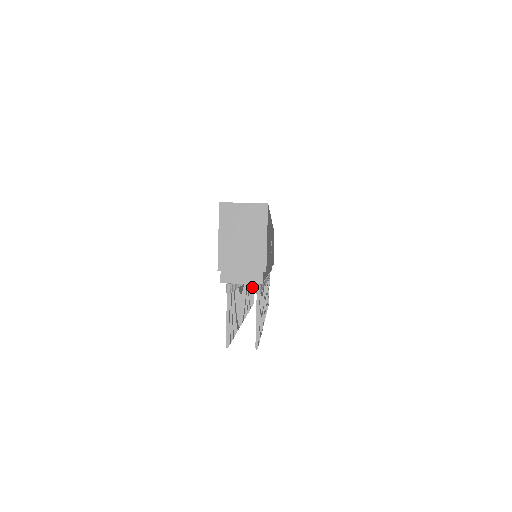
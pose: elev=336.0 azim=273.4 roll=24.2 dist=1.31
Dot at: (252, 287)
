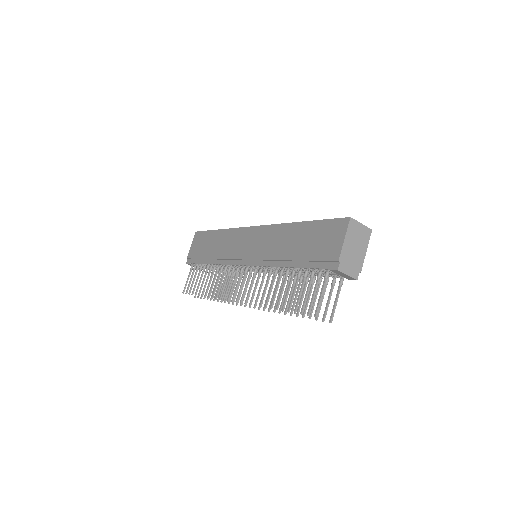
Dot at: (201, 279)
